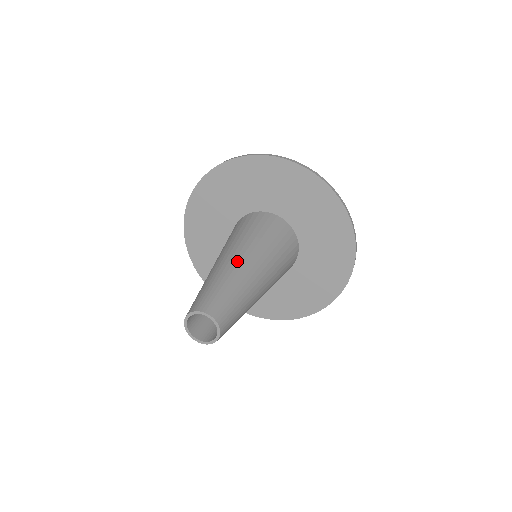
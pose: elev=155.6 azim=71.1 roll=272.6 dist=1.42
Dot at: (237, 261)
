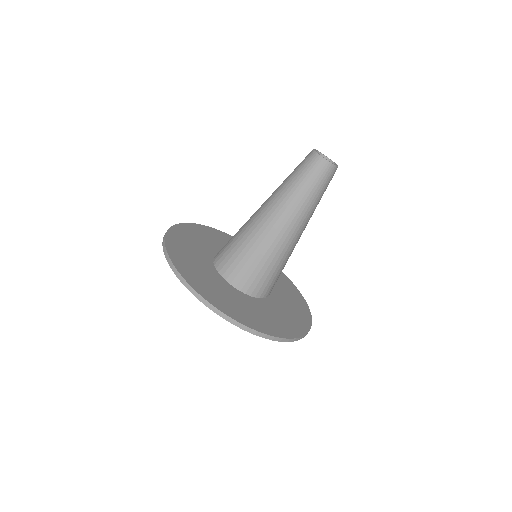
Dot at: occluded
